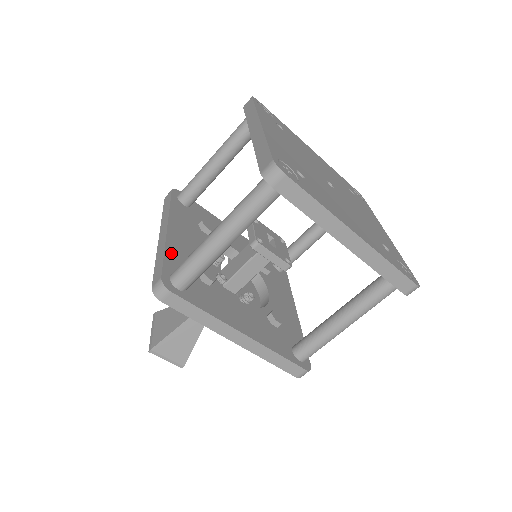
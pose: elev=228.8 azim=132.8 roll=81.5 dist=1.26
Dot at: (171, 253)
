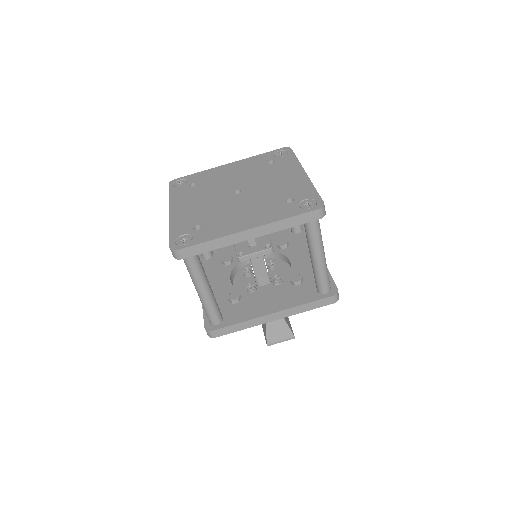
Dot at: occluded
